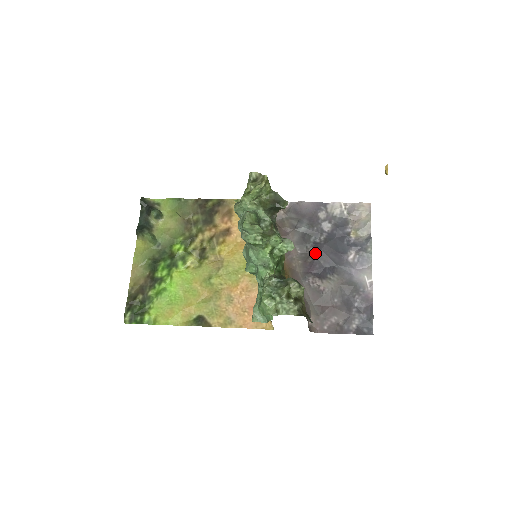
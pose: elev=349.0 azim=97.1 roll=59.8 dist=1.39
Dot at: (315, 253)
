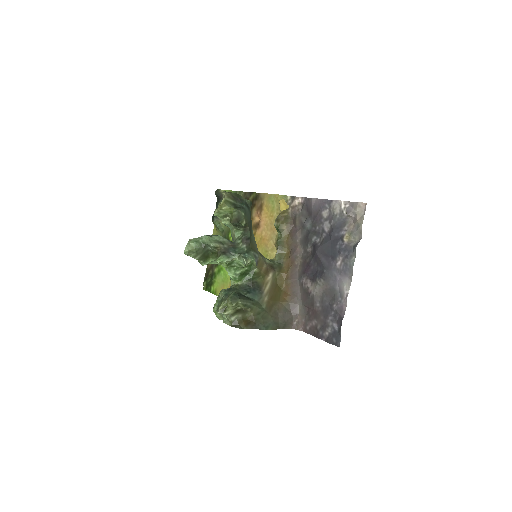
Dot at: (312, 254)
